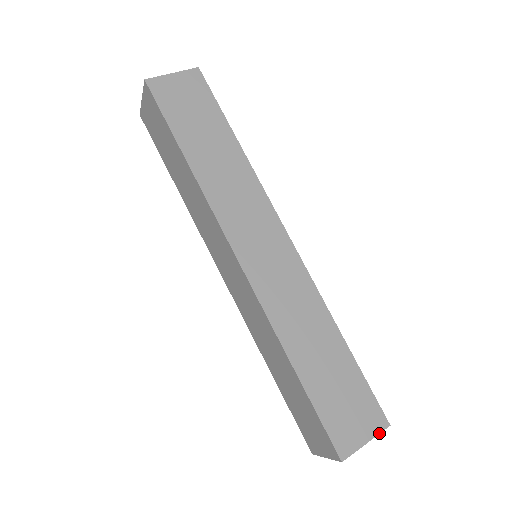
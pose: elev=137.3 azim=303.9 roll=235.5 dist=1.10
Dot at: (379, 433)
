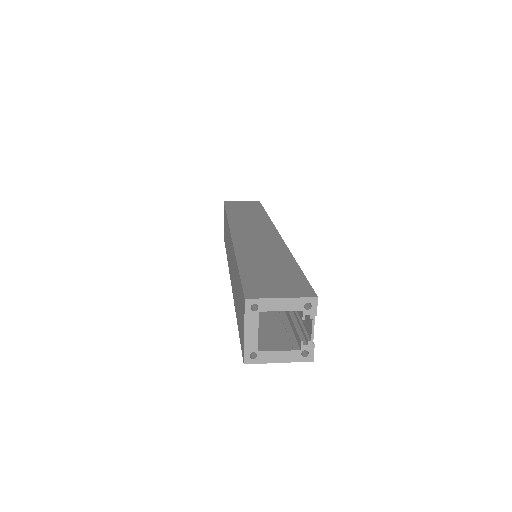
Dot at: (301, 297)
